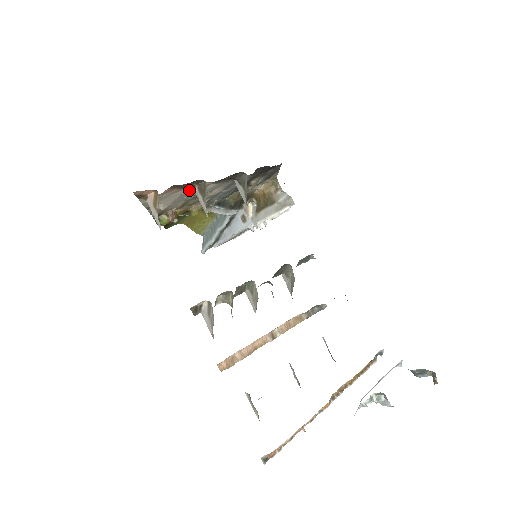
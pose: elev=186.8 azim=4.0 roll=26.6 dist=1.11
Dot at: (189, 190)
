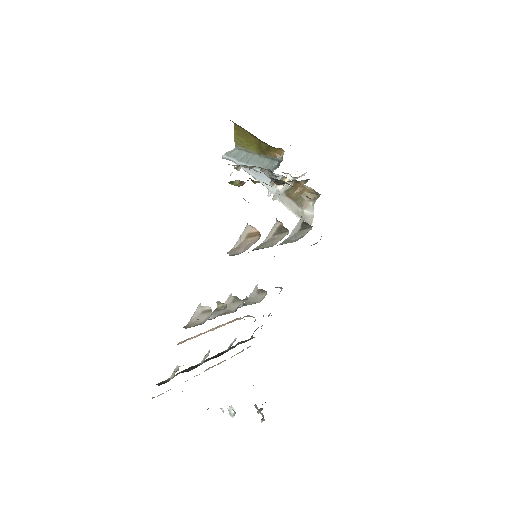
Dot at: occluded
